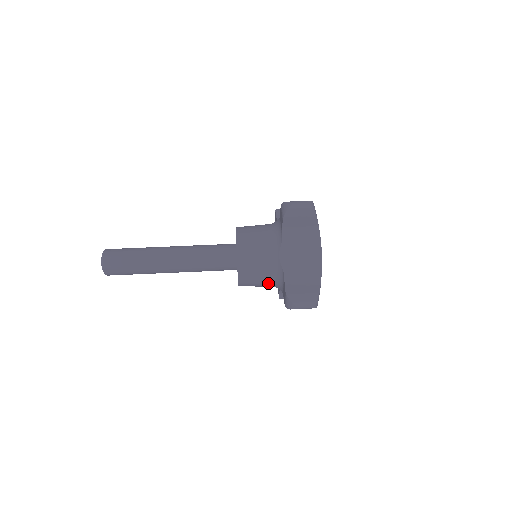
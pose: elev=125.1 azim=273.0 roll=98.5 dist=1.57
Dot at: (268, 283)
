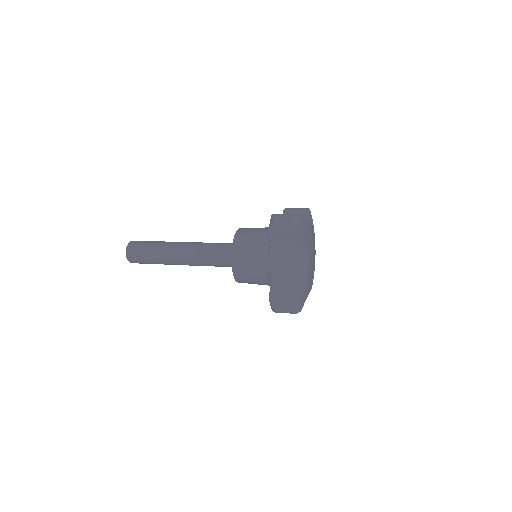
Dot at: (262, 283)
